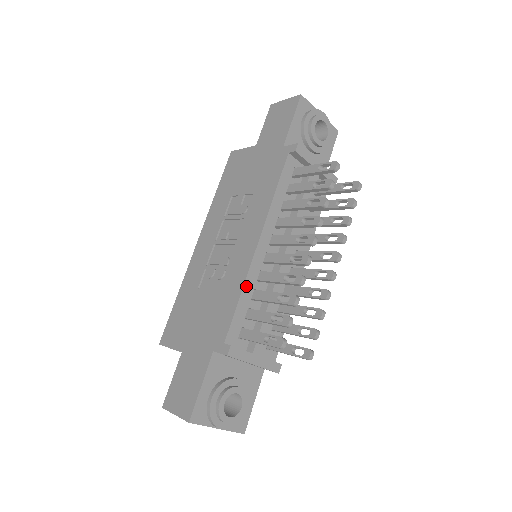
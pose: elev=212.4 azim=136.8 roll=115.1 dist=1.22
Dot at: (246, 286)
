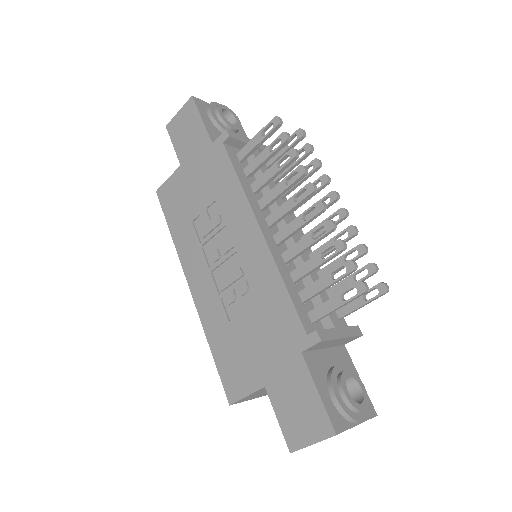
Dot at: (282, 273)
